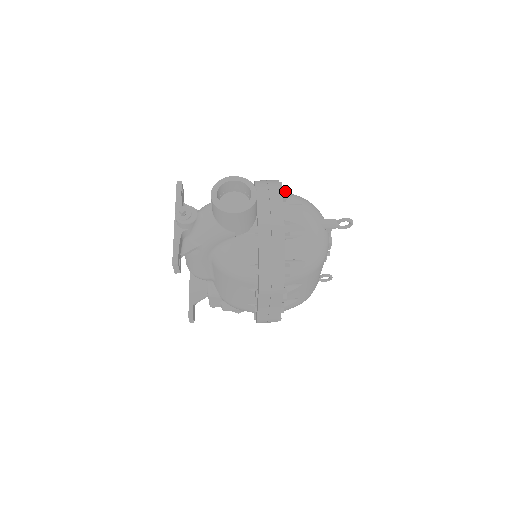
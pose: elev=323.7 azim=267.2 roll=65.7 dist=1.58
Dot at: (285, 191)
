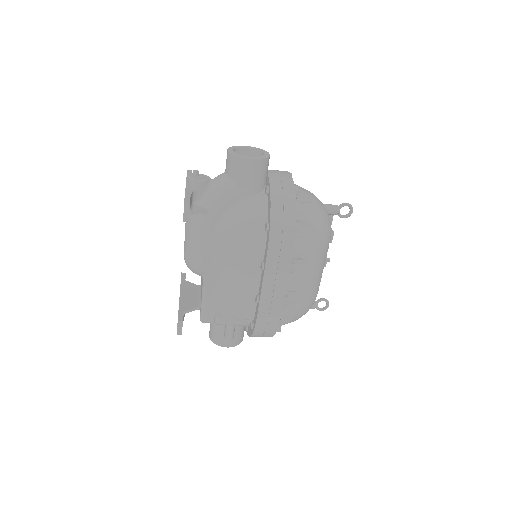
Dot at: (291, 173)
